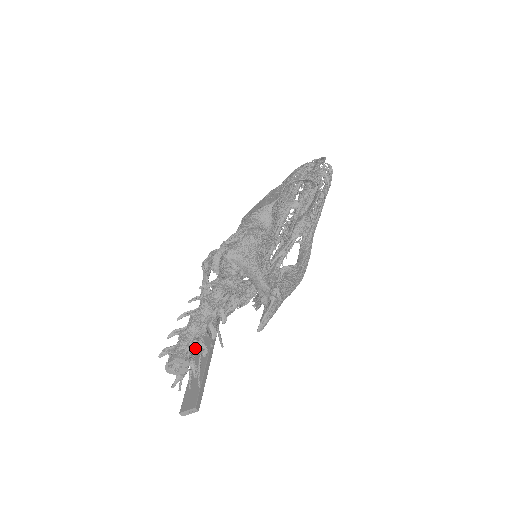
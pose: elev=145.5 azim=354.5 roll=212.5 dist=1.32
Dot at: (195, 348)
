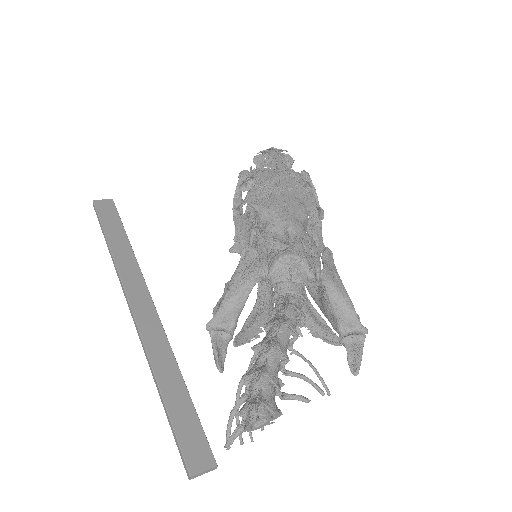
Dot at: (278, 393)
